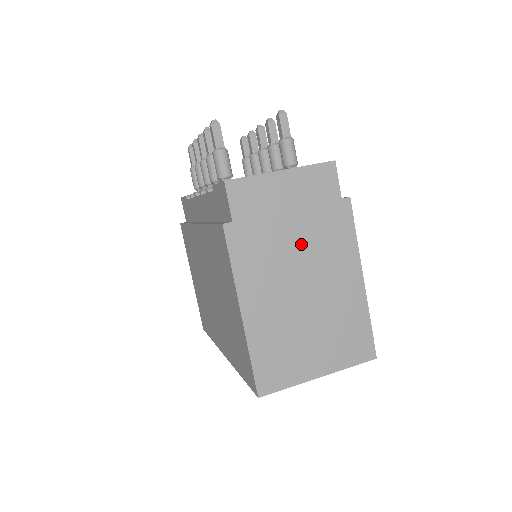
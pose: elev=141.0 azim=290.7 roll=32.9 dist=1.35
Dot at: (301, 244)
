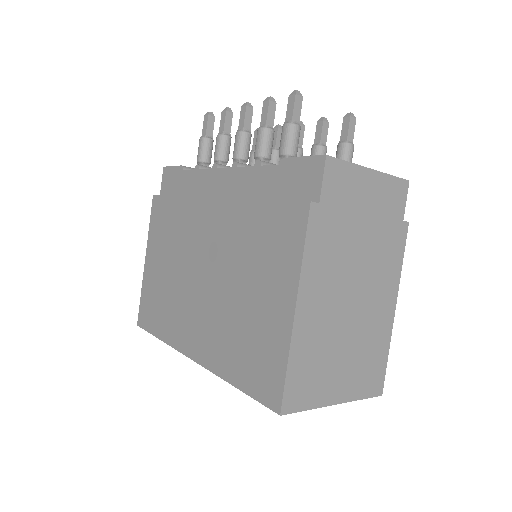
Dot at: (363, 253)
